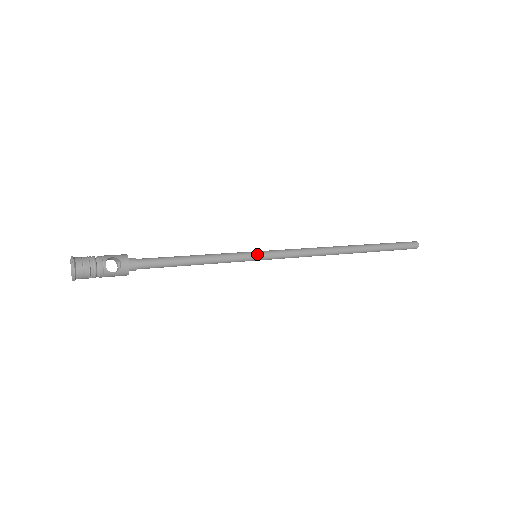
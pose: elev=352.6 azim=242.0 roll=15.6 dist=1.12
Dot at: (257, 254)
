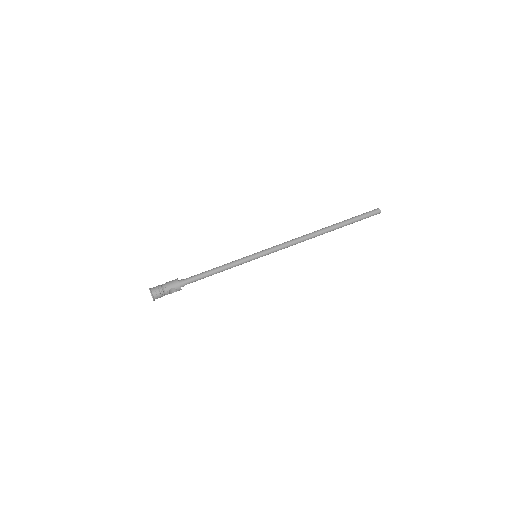
Dot at: (256, 258)
